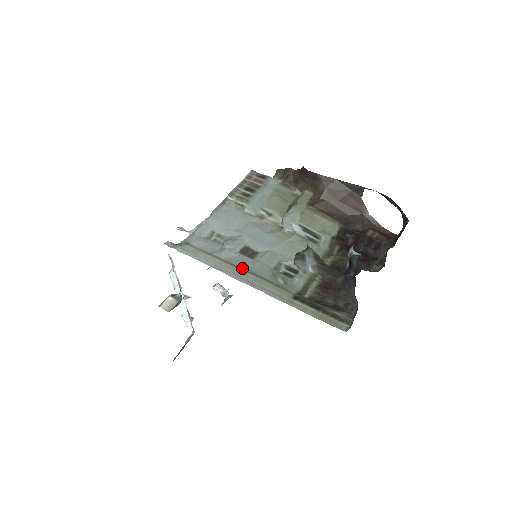
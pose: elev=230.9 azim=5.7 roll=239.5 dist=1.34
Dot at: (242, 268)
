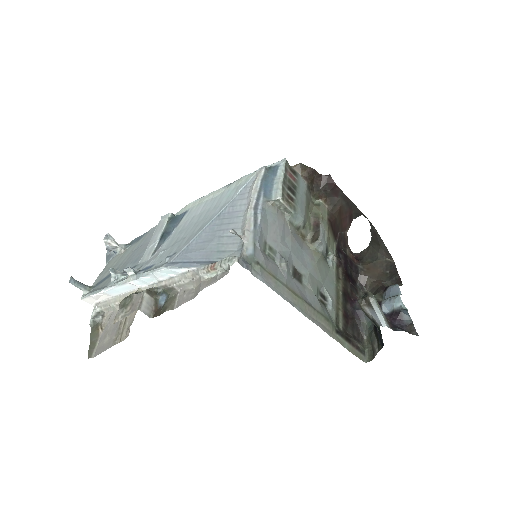
Dot at: (303, 299)
